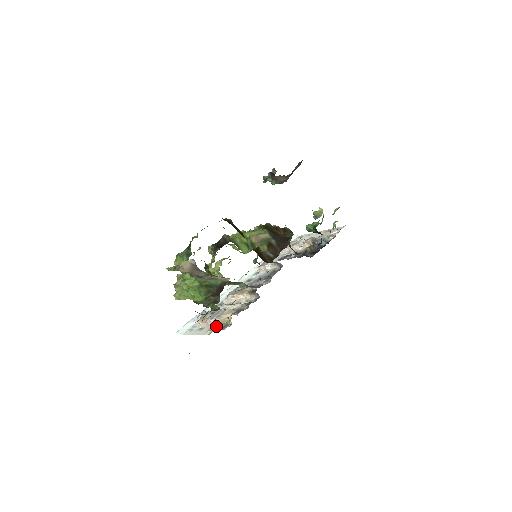
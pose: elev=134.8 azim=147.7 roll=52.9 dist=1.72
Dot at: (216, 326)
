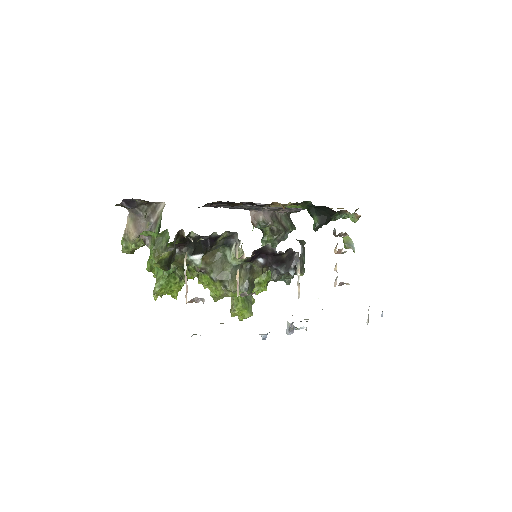
Dot at: occluded
